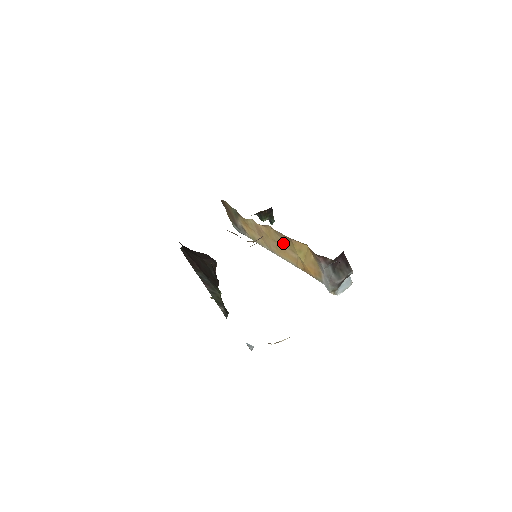
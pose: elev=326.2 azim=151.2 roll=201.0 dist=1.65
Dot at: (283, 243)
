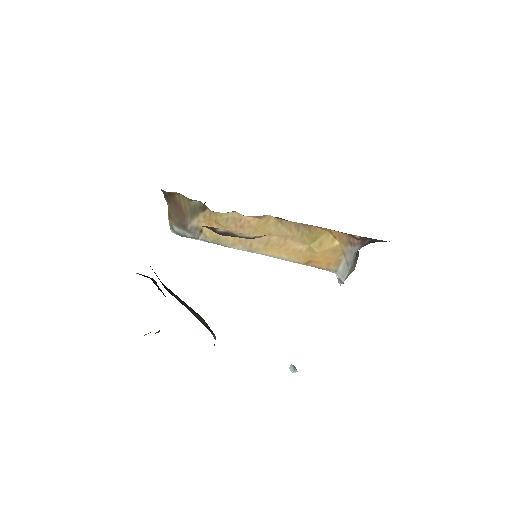
Dot at: (288, 234)
